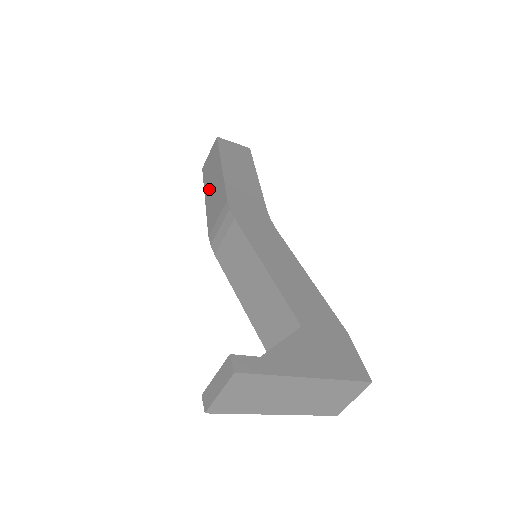
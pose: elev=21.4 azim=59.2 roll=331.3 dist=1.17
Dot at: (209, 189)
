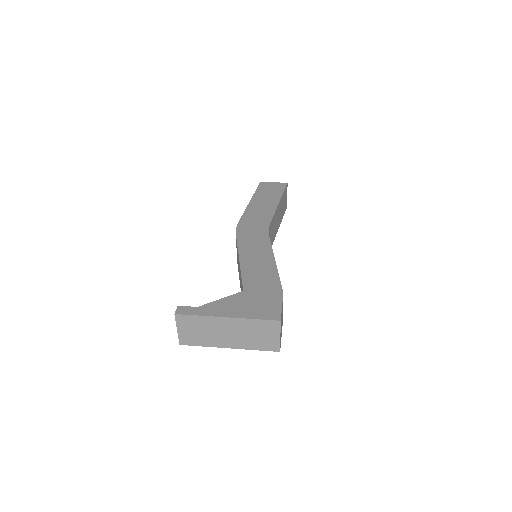
Dot at: occluded
